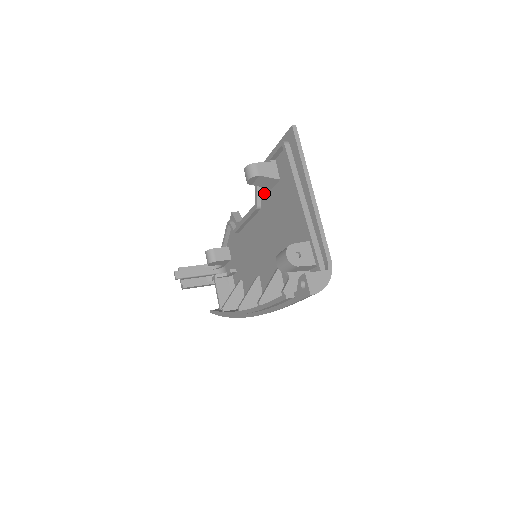
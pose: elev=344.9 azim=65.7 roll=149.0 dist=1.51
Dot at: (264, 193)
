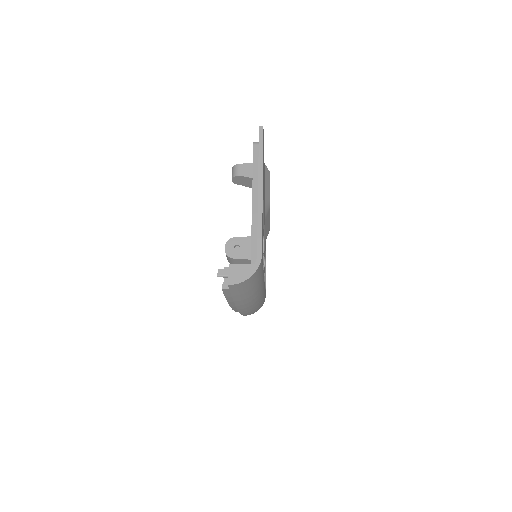
Dot at: occluded
